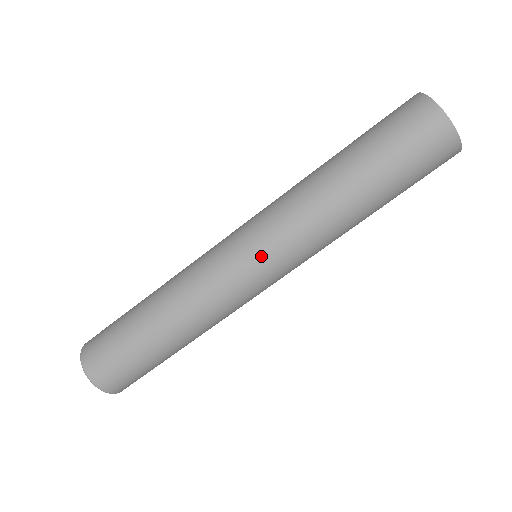
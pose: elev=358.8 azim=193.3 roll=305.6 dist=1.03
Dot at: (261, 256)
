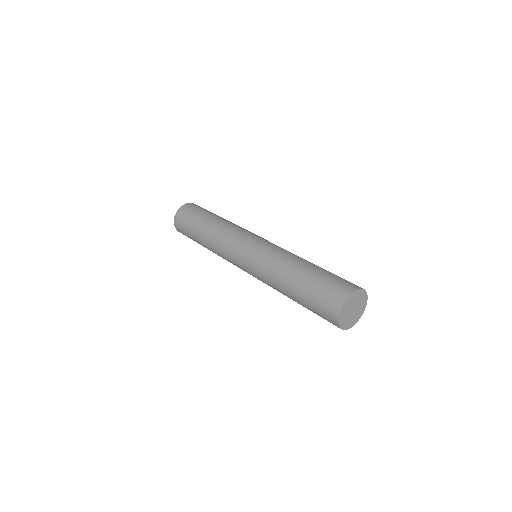
Dot at: (245, 264)
